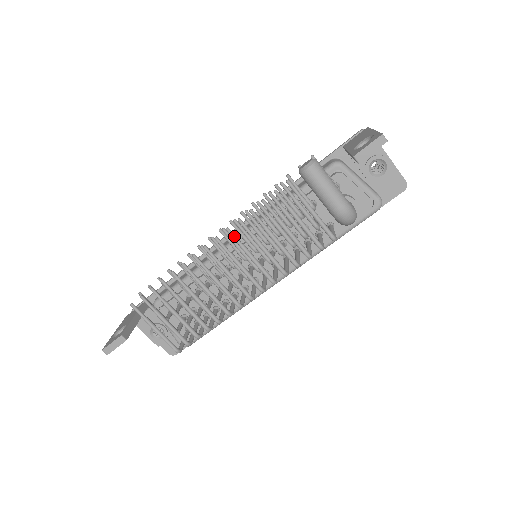
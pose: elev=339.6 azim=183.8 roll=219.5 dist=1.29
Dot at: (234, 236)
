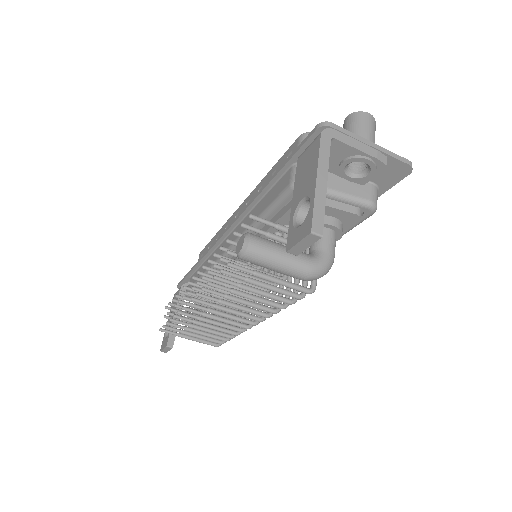
Dot at: (207, 298)
